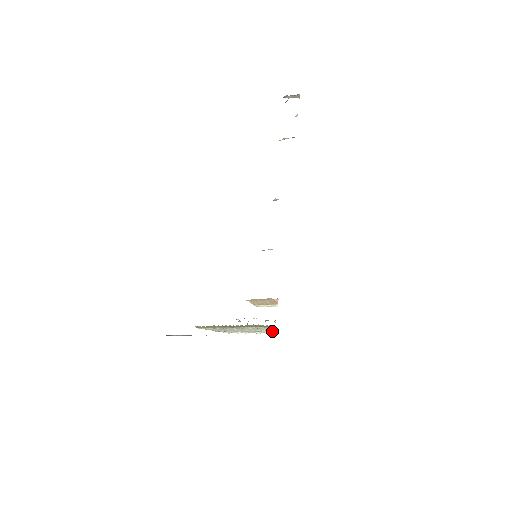
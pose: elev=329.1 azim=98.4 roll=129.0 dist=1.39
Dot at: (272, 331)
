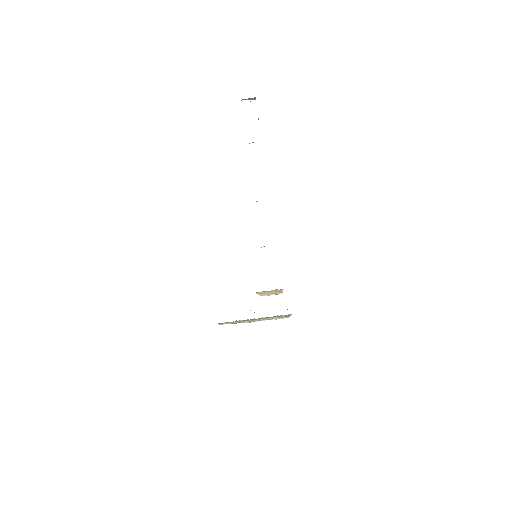
Dot at: (287, 317)
